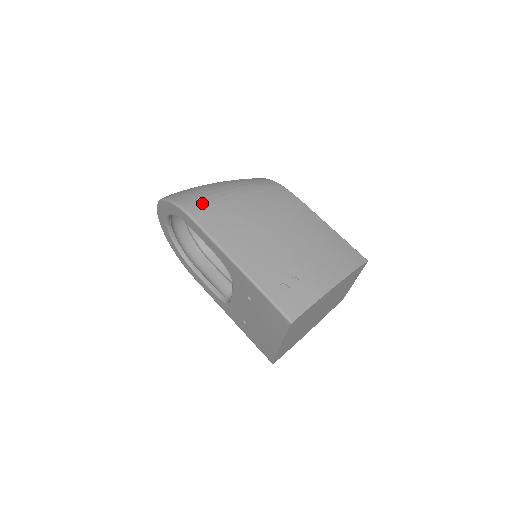
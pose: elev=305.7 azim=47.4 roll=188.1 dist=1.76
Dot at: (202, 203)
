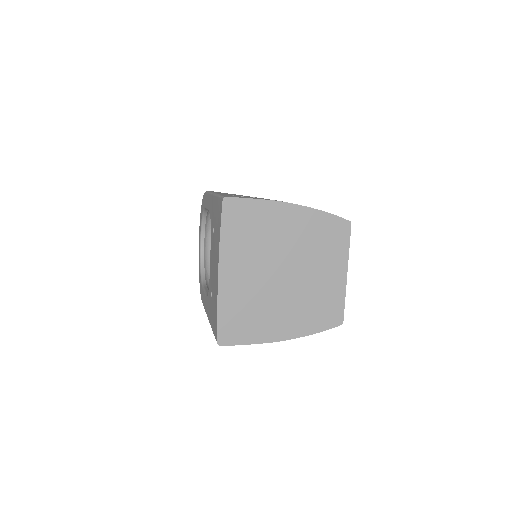
Dot at: occluded
